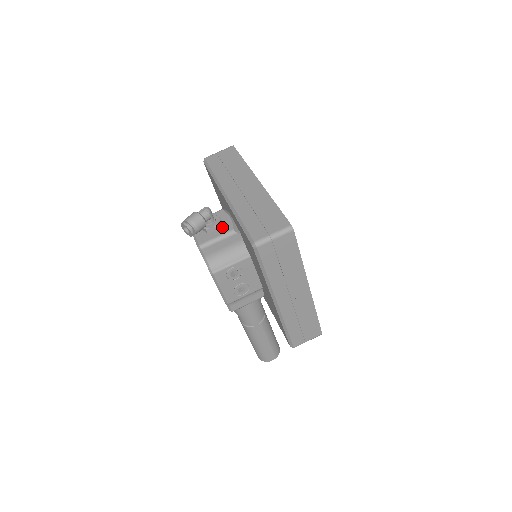
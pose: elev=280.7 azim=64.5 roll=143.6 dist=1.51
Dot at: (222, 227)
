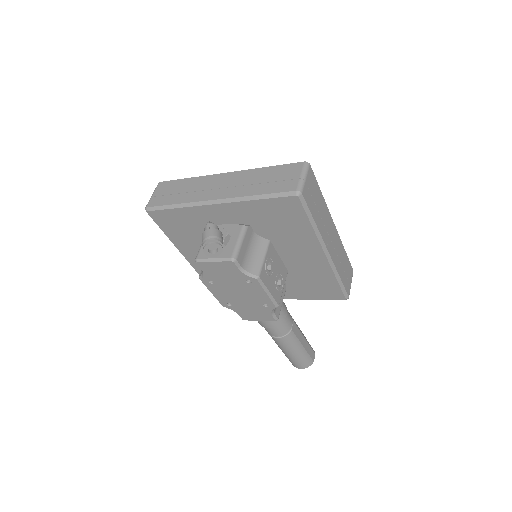
Dot at: (230, 233)
